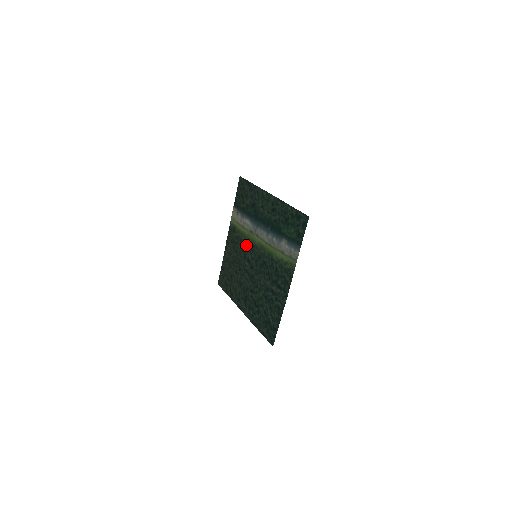
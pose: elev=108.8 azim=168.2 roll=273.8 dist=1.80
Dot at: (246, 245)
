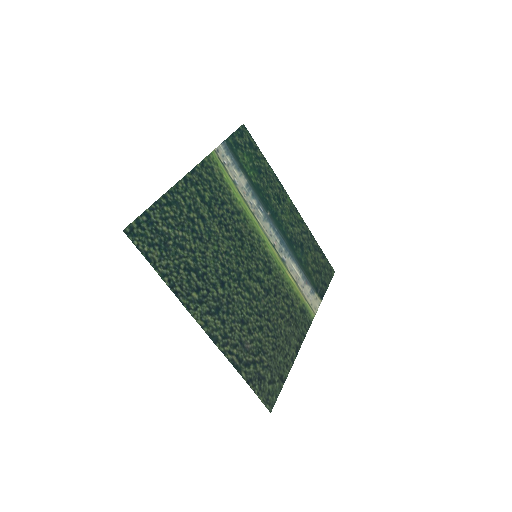
Dot at: (277, 281)
